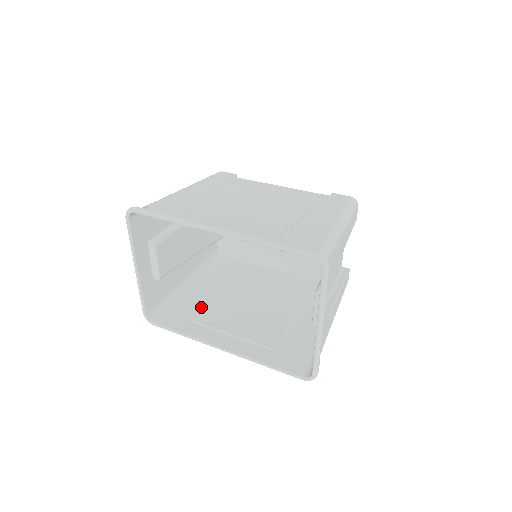
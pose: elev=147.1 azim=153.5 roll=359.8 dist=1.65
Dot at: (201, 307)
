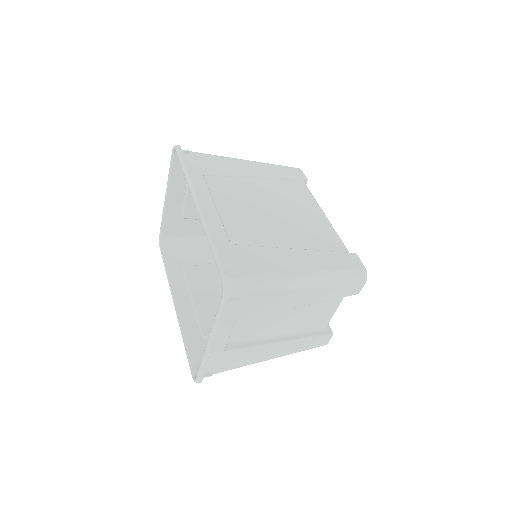
Dot at: (202, 264)
